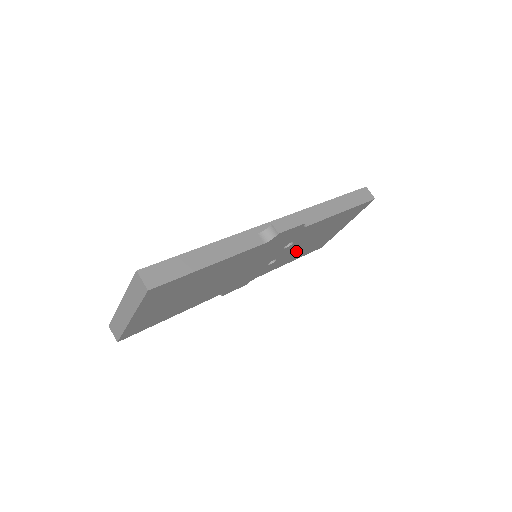
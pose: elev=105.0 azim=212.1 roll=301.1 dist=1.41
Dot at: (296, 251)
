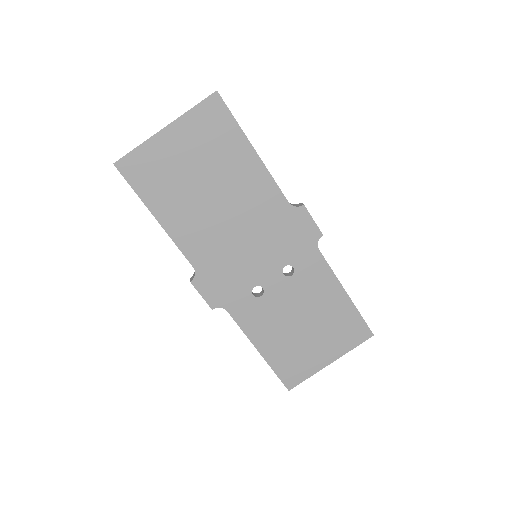
Dot at: (279, 320)
